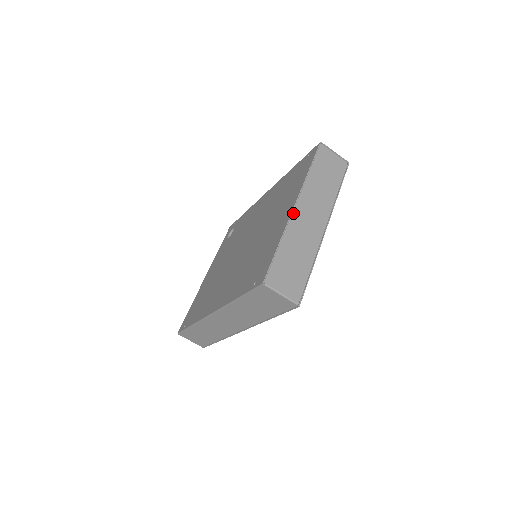
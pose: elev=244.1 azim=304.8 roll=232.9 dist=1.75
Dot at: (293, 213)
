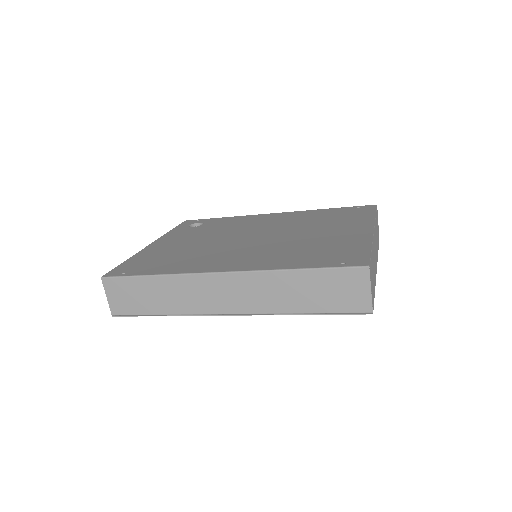
Dot at: occluded
